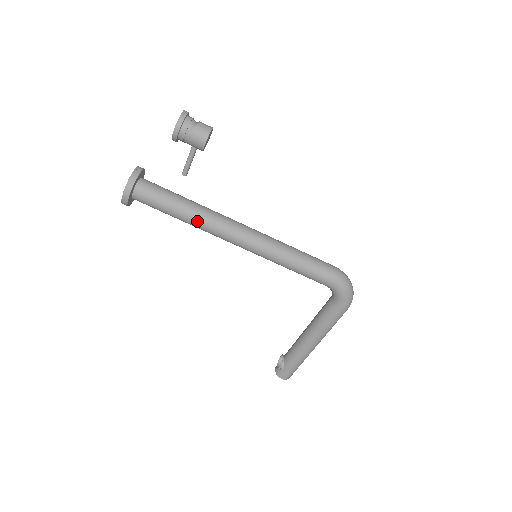
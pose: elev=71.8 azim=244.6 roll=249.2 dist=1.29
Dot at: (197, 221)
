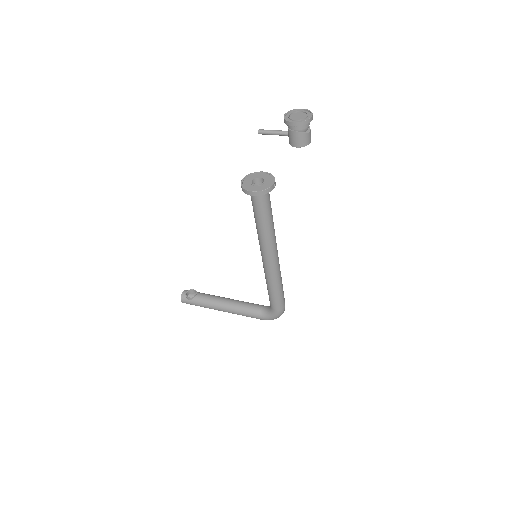
Dot at: (264, 235)
